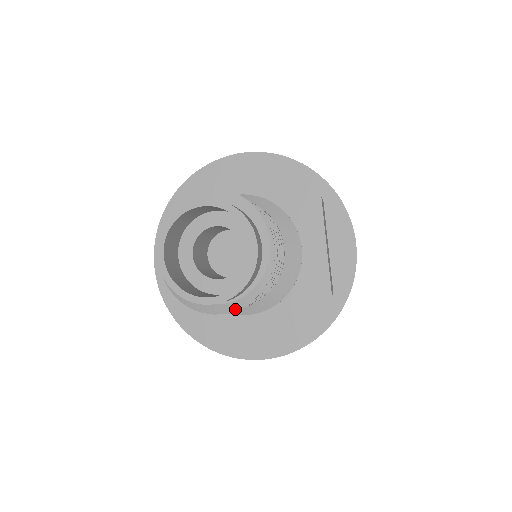
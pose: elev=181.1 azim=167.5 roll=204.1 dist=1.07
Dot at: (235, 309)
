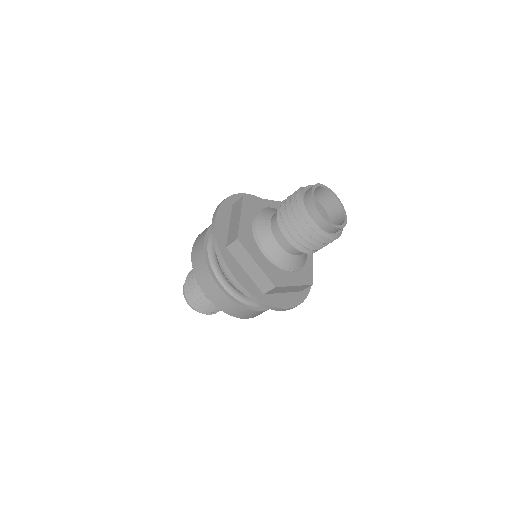
Dot at: (327, 238)
